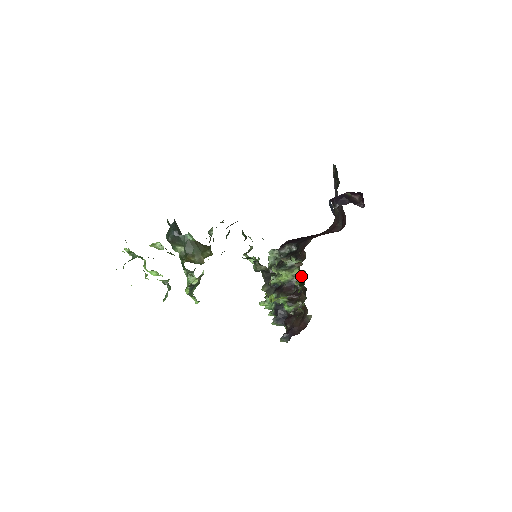
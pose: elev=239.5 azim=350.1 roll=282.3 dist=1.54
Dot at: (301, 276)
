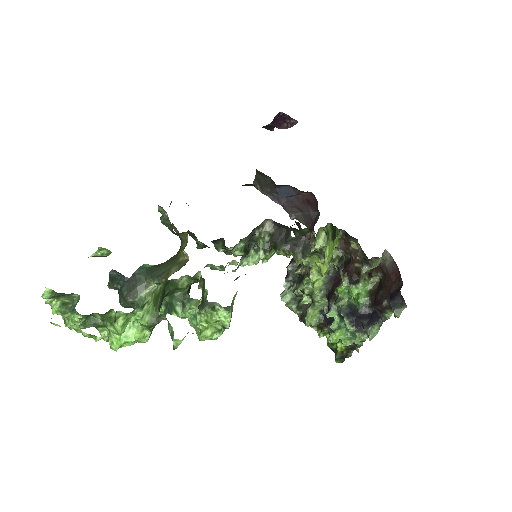
Dot at: occluded
